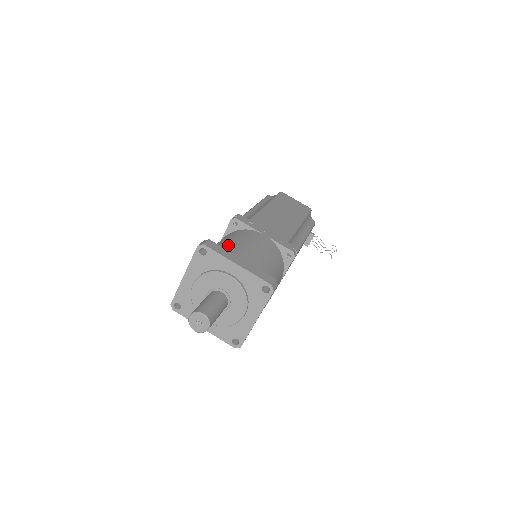
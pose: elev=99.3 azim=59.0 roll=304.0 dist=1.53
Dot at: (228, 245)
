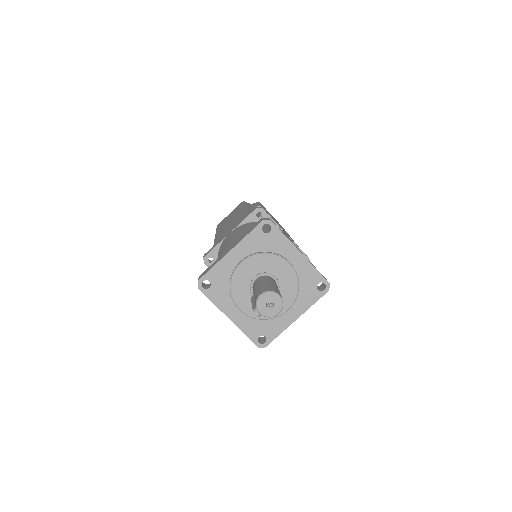
Dot at: occluded
